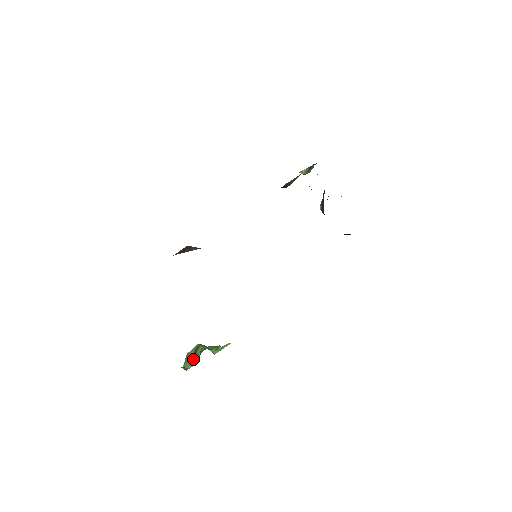
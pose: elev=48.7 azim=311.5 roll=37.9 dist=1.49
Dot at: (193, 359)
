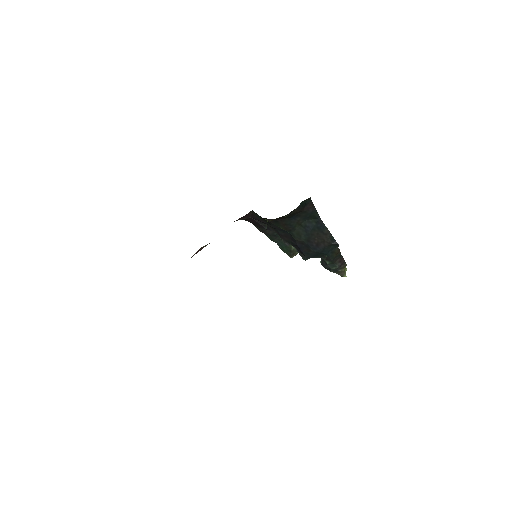
Dot at: occluded
